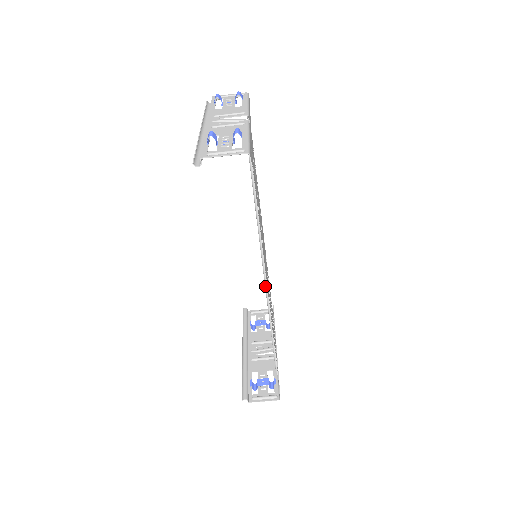
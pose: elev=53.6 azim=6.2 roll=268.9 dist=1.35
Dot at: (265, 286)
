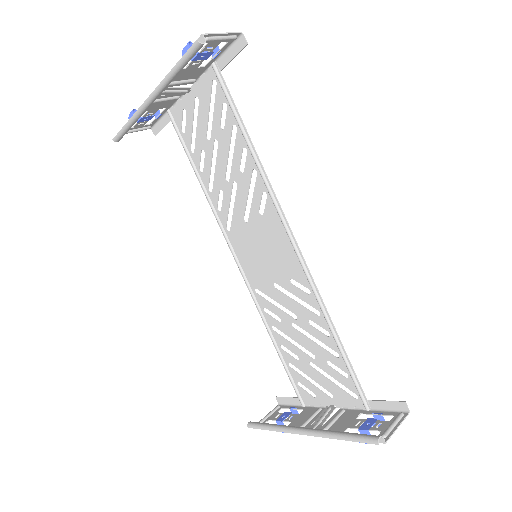
Dot at: (298, 254)
